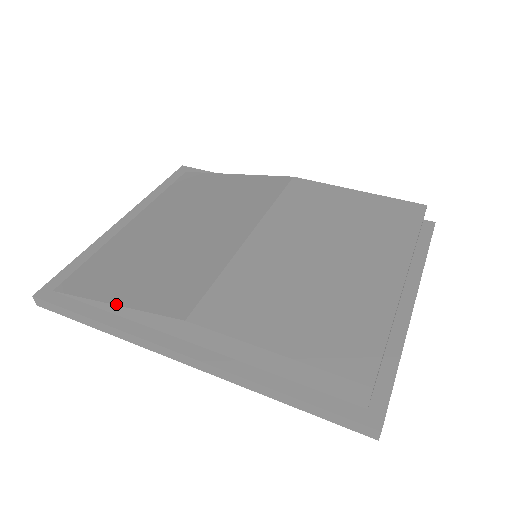
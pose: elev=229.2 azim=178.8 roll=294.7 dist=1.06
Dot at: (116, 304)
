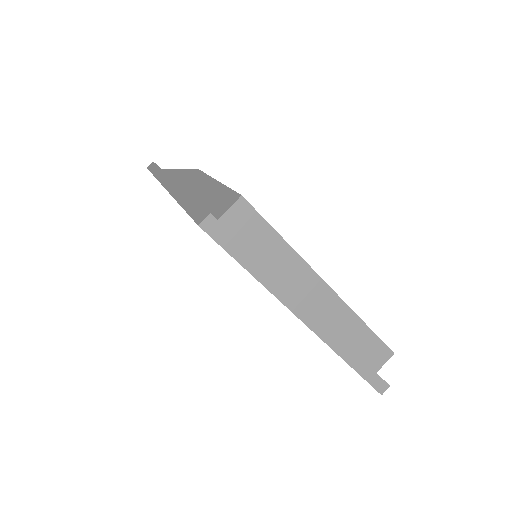
Dot at: (179, 169)
